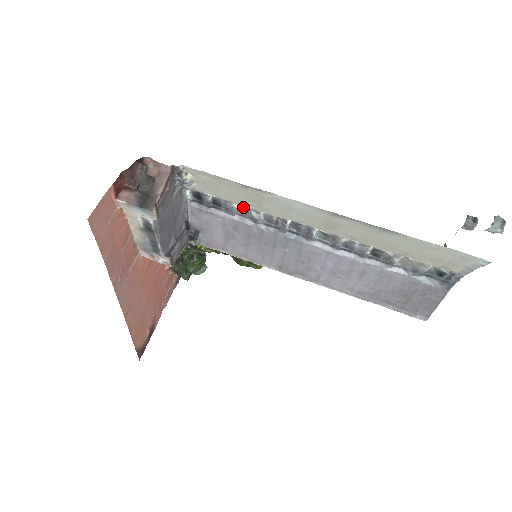
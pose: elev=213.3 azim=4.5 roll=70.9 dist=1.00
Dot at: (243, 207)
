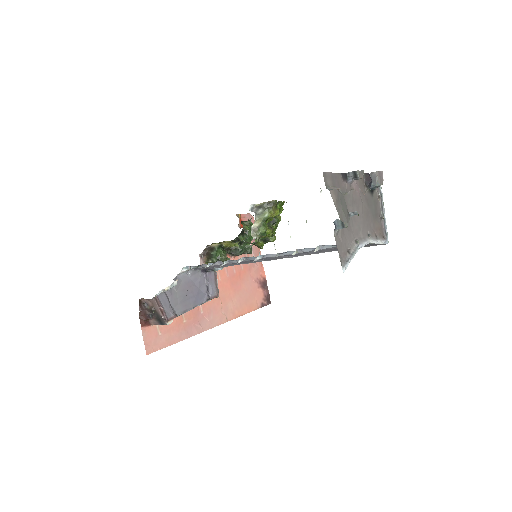
Dot at: occluded
